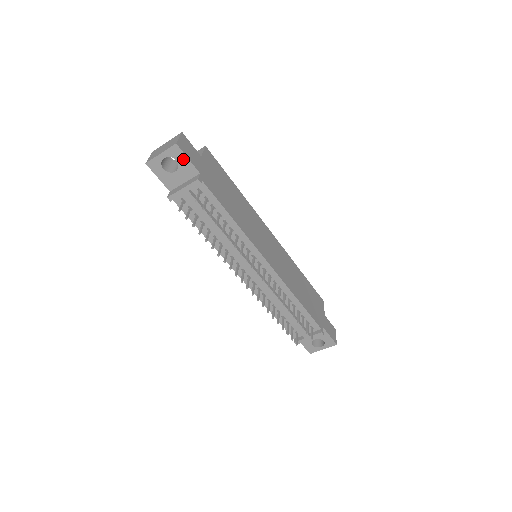
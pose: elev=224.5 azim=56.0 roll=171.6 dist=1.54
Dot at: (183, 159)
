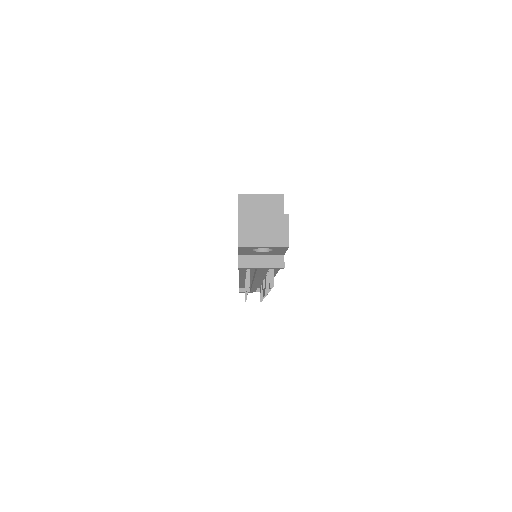
Dot at: (281, 250)
